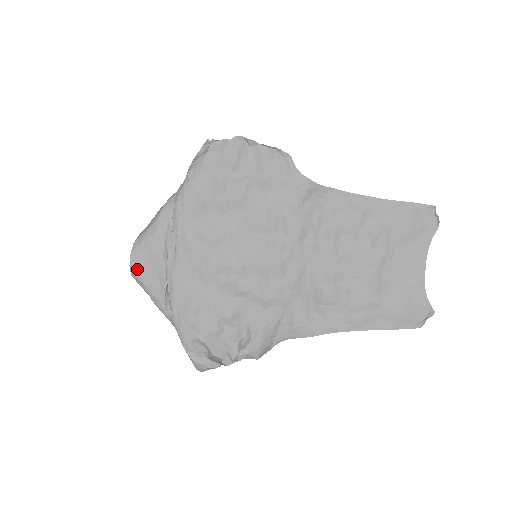
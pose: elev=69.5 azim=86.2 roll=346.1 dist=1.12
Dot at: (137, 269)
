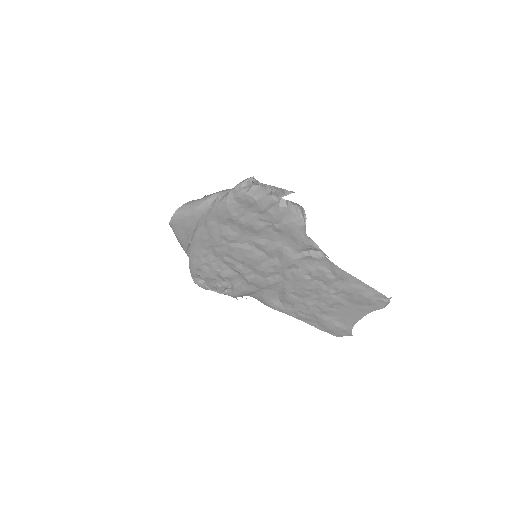
Dot at: (174, 226)
